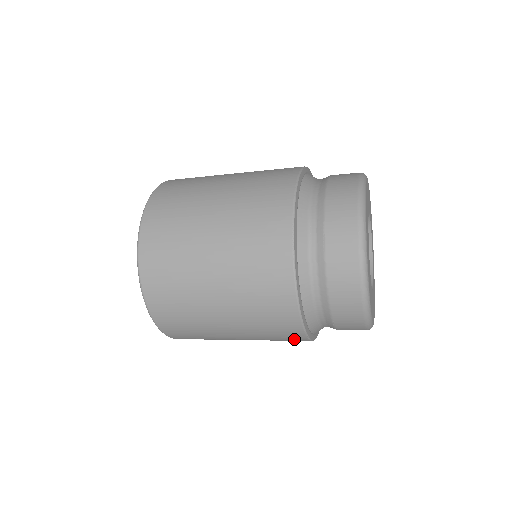
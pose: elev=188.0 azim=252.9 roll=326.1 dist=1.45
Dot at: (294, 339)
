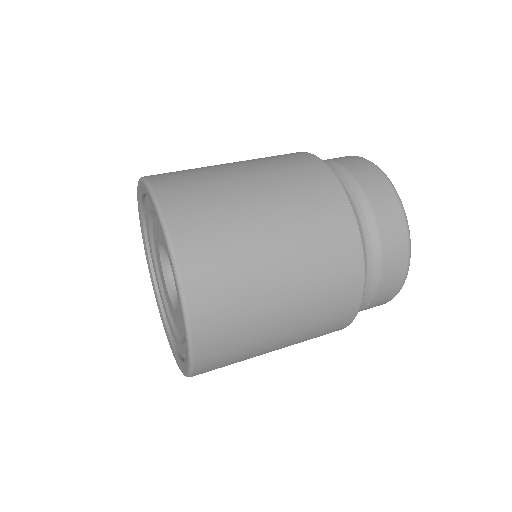
Dot at: (338, 326)
